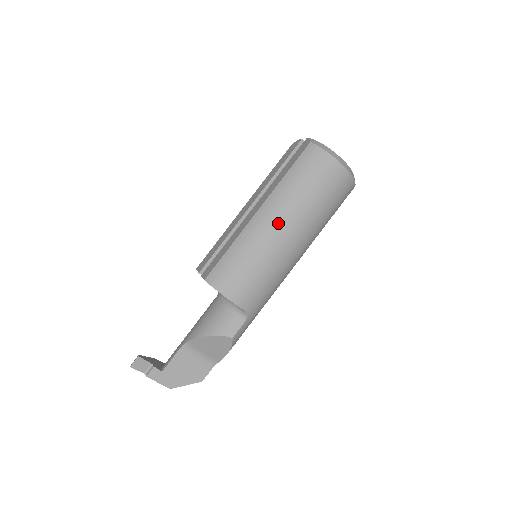
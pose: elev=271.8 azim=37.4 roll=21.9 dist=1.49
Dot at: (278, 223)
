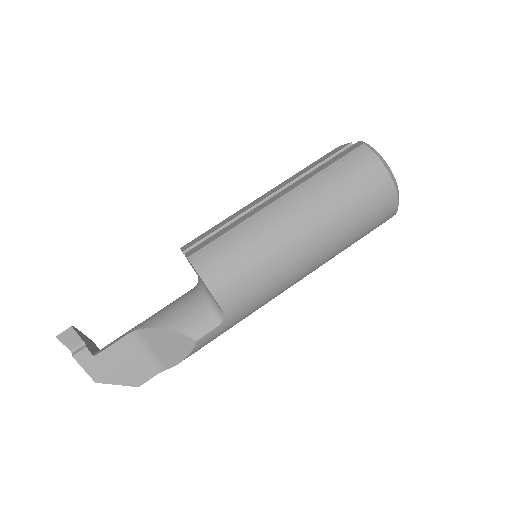
Dot at: (298, 219)
